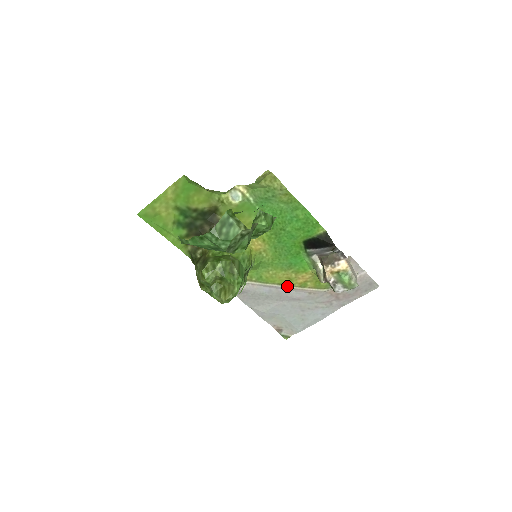
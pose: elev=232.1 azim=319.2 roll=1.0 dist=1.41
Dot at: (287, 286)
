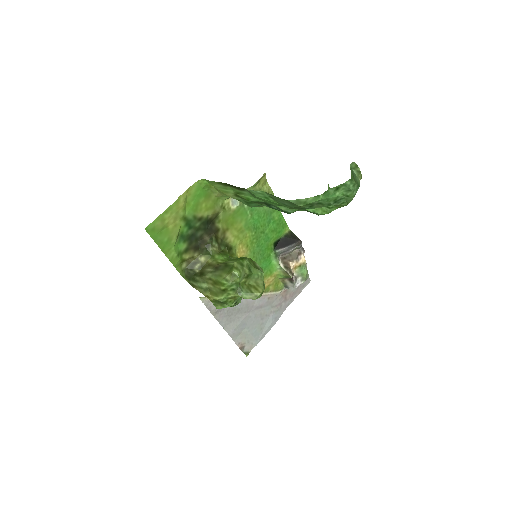
Dot at: occluded
